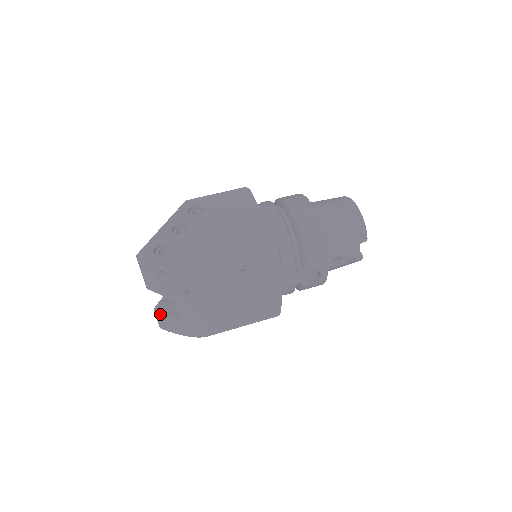
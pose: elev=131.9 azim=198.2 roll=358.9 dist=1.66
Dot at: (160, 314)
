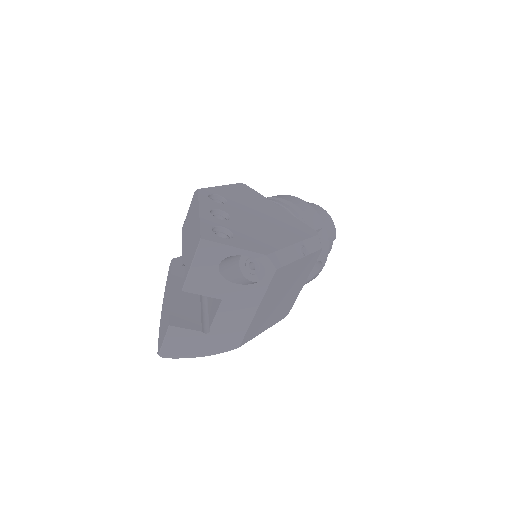
Dot at: (177, 331)
